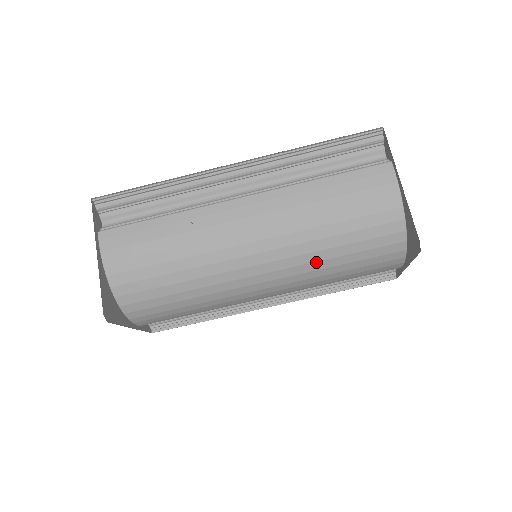
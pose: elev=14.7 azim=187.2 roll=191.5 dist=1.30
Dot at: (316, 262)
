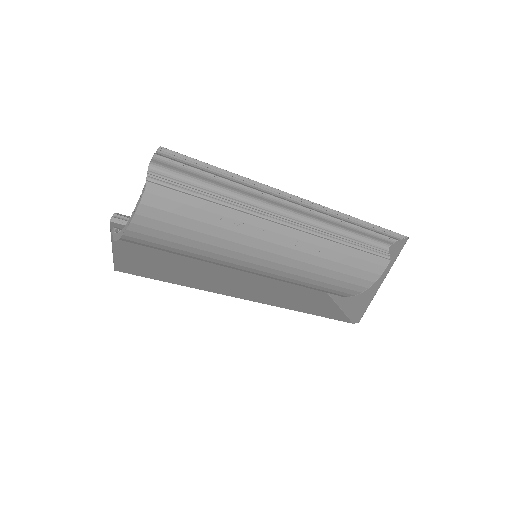
Dot at: (290, 282)
